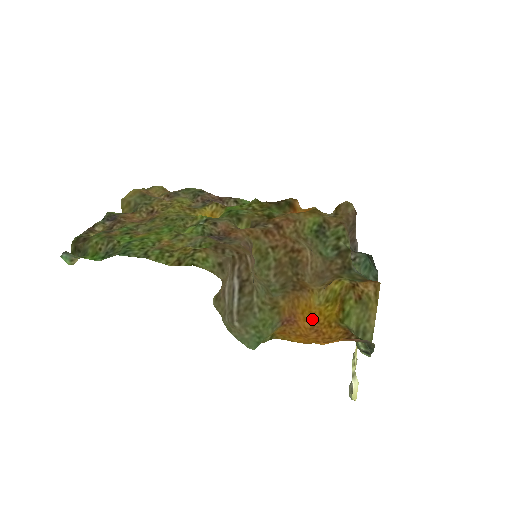
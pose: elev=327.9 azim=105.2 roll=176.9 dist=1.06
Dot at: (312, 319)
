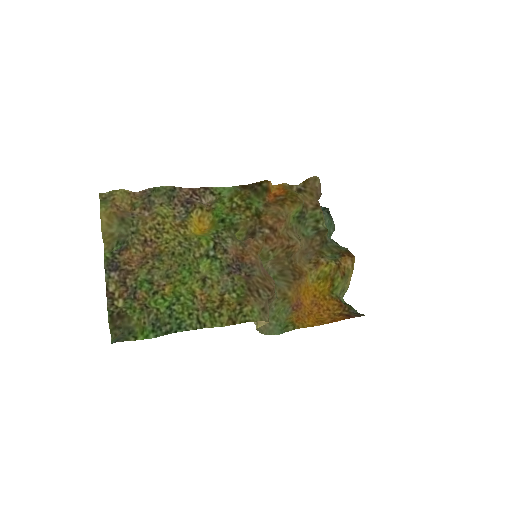
Dot at: (310, 295)
